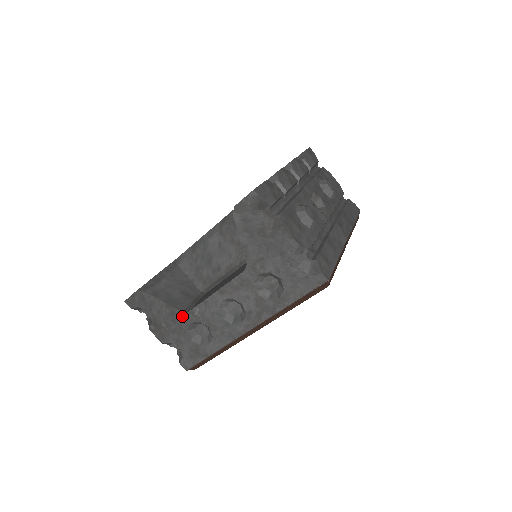
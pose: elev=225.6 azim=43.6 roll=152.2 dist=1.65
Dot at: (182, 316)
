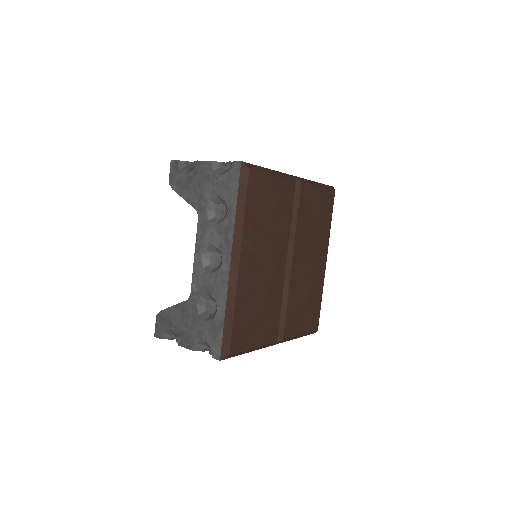
Dot at: (189, 304)
